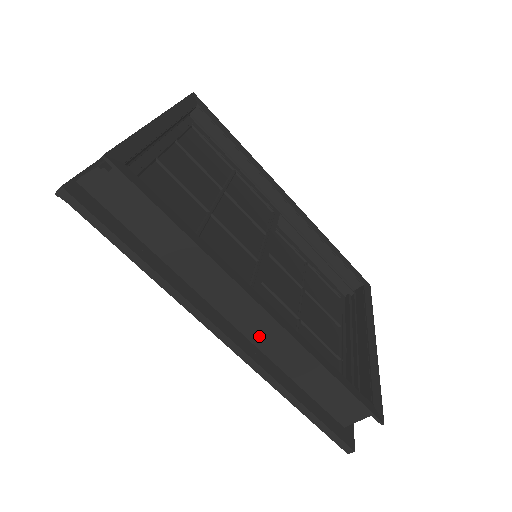
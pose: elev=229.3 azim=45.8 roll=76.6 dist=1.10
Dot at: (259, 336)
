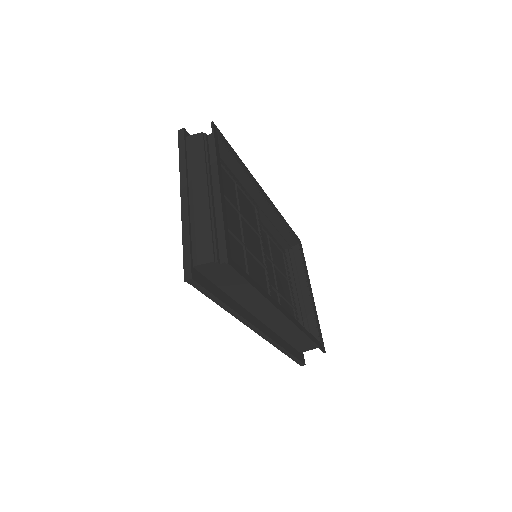
Dot at: (274, 324)
